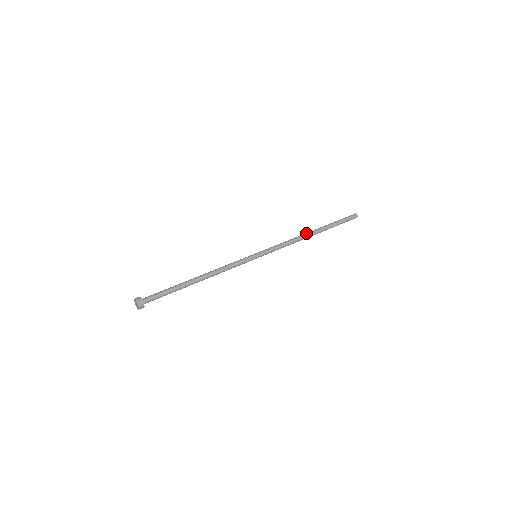
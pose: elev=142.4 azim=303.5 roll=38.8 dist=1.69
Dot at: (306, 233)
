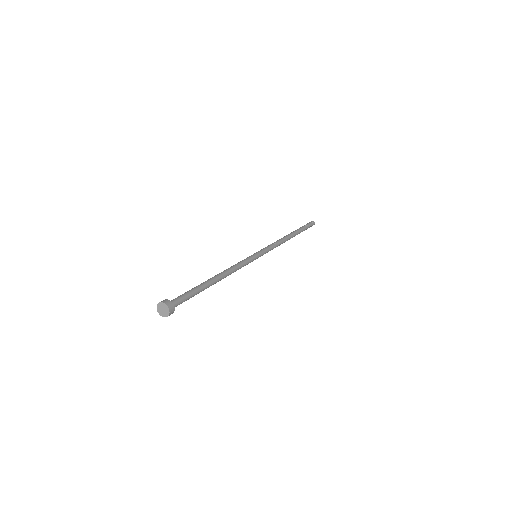
Dot at: (288, 236)
